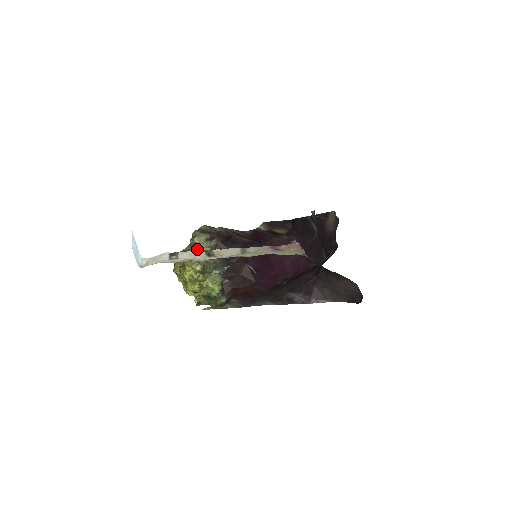
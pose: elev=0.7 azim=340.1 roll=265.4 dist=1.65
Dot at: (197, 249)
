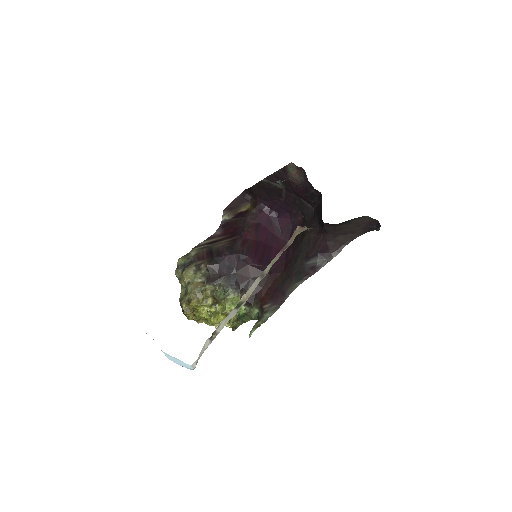
Dot at: (195, 287)
